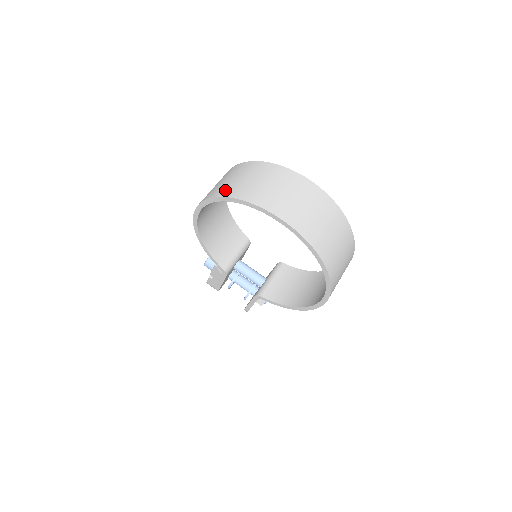
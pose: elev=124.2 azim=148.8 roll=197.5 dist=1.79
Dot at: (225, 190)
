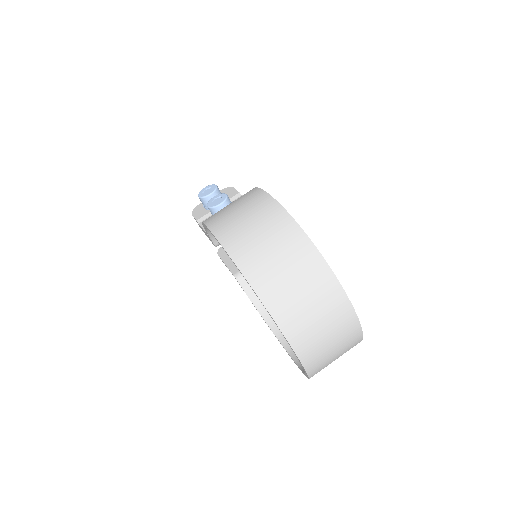
Dot at: (257, 273)
